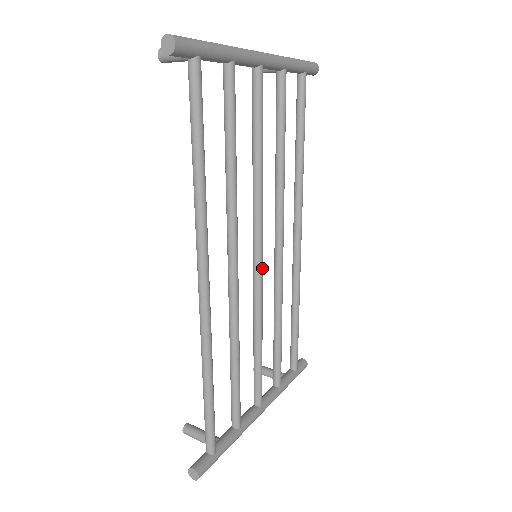
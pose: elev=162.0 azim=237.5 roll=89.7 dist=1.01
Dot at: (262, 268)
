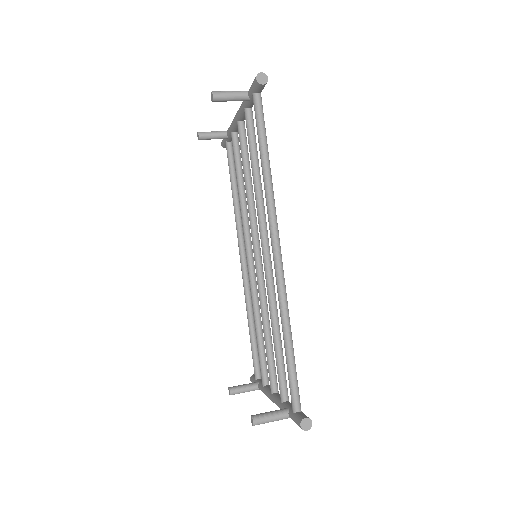
Dot at: (262, 265)
